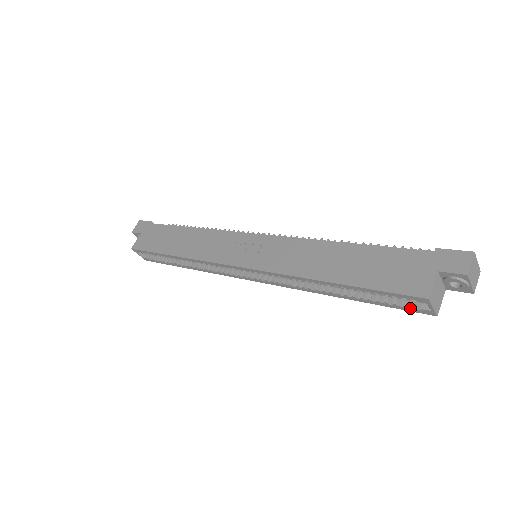
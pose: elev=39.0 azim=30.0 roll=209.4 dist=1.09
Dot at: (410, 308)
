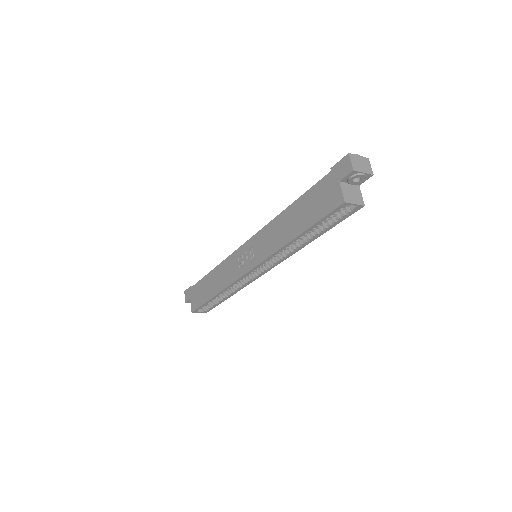
Dot at: (348, 214)
